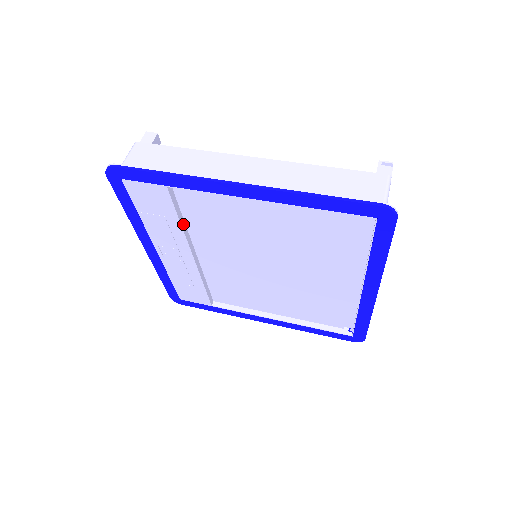
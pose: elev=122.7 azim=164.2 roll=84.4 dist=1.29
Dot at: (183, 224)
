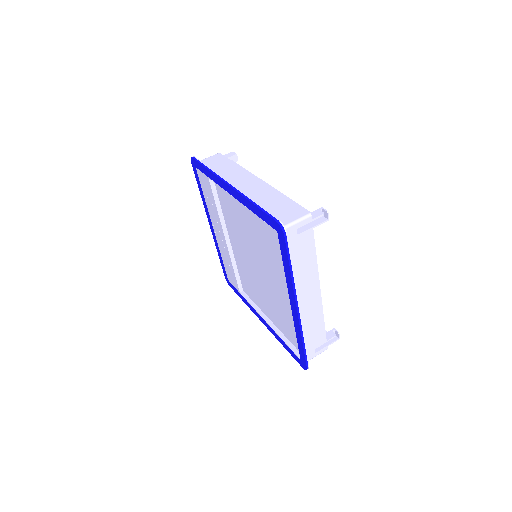
Dot at: (220, 211)
